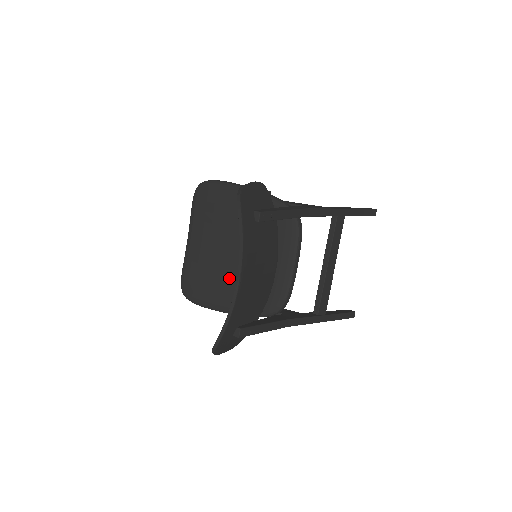
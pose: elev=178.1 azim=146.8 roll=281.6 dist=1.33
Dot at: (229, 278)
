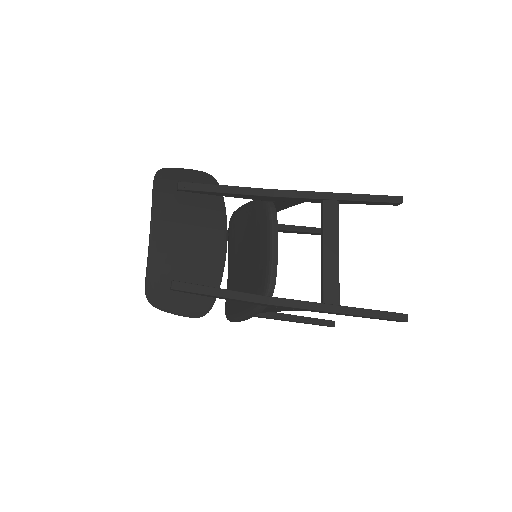
Dot at: (242, 284)
